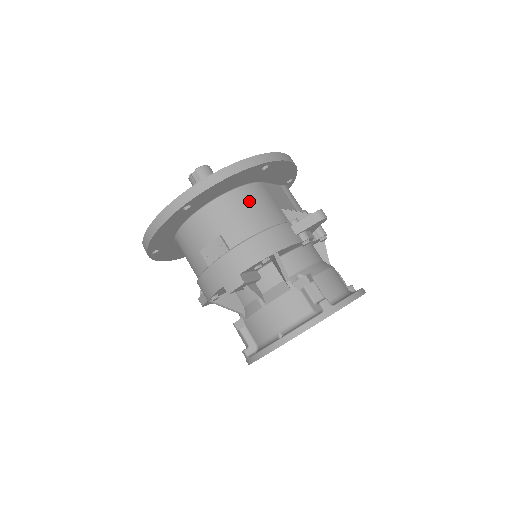
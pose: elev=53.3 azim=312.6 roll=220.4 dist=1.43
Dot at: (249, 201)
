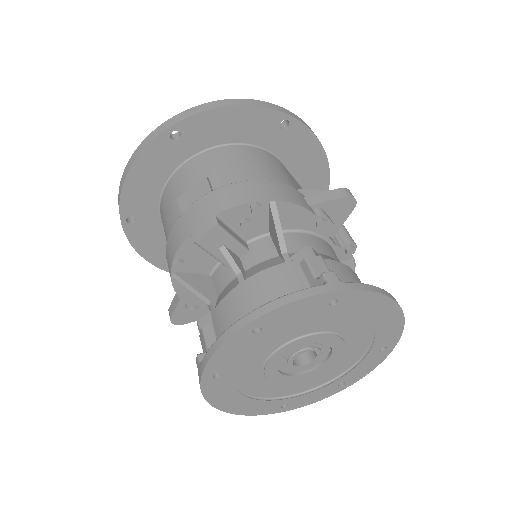
Dot at: (256, 157)
